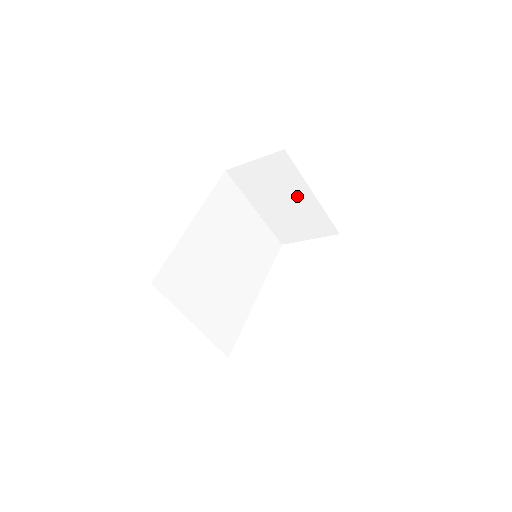
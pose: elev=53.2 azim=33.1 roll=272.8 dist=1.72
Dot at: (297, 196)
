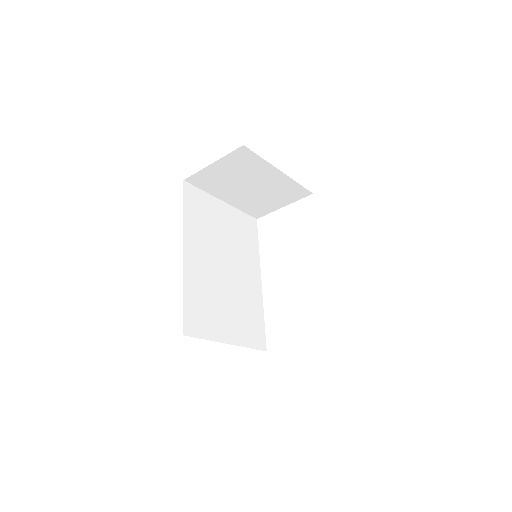
Dot at: (264, 178)
